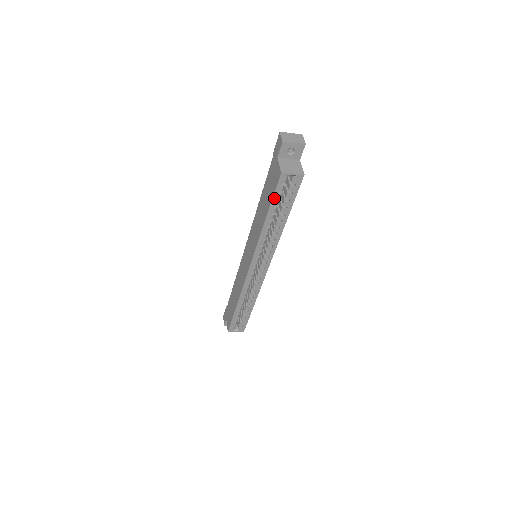
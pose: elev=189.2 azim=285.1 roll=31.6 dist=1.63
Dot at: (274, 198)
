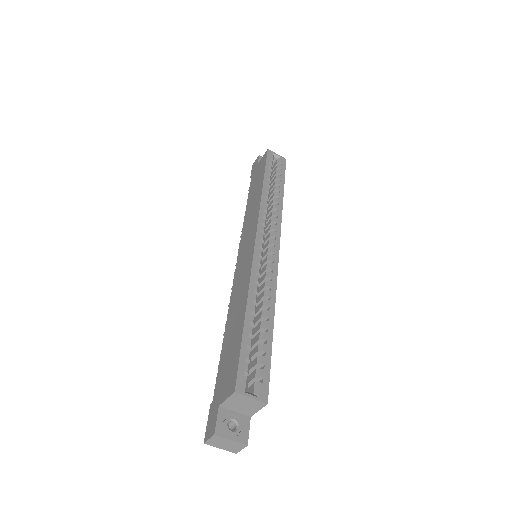
Dot at: (267, 166)
